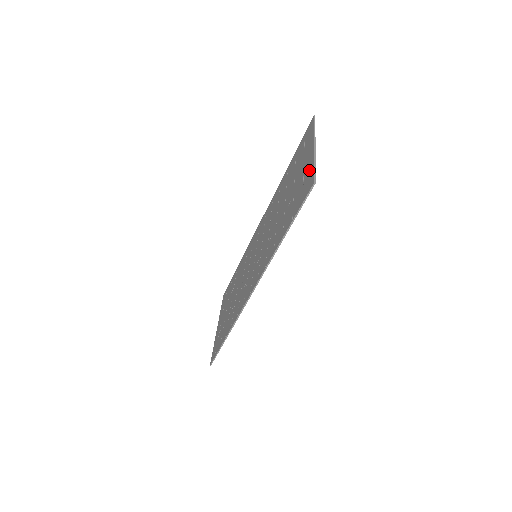
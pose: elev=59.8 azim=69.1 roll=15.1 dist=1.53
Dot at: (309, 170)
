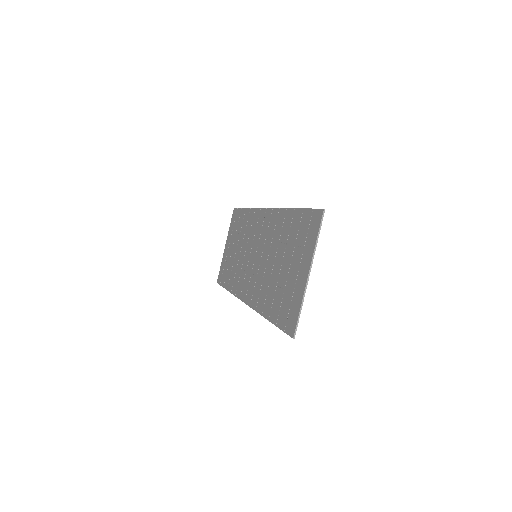
Dot at: (297, 303)
